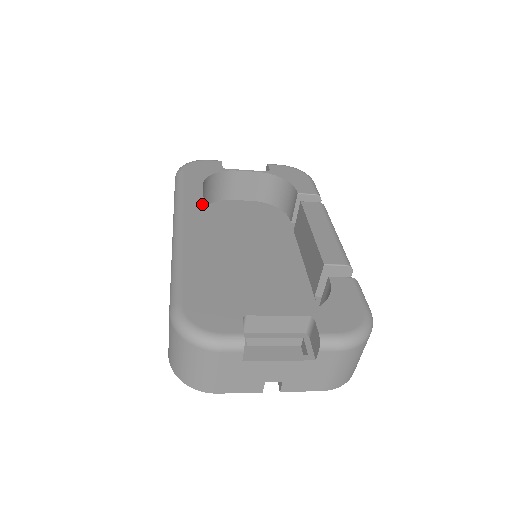
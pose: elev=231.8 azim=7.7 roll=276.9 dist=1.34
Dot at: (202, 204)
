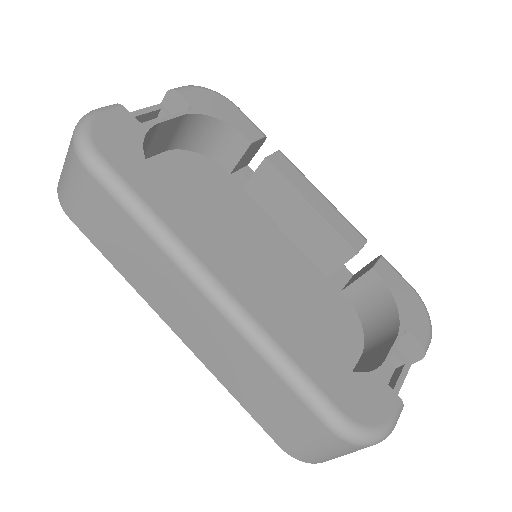
Dot at: (197, 223)
